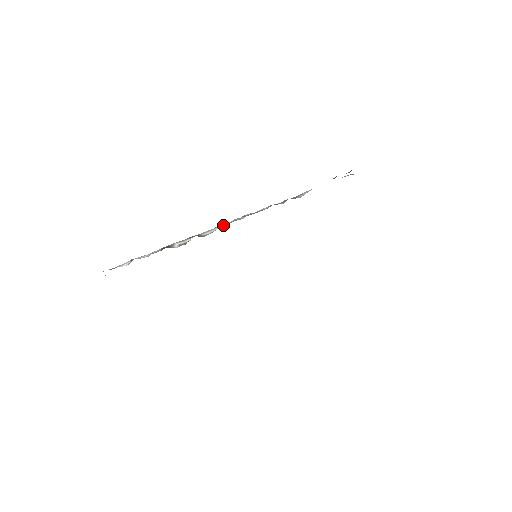
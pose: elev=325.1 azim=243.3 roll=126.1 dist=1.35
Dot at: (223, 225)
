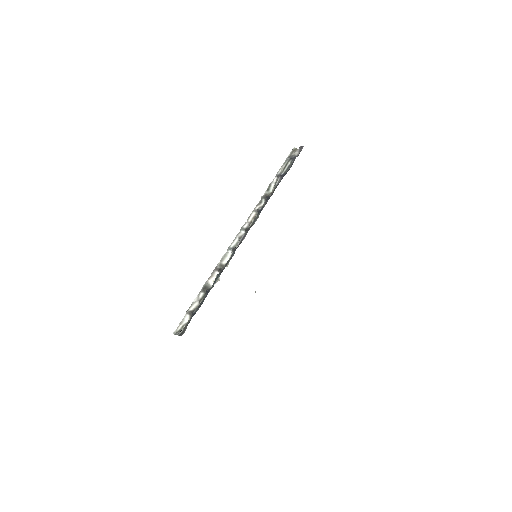
Dot at: (234, 247)
